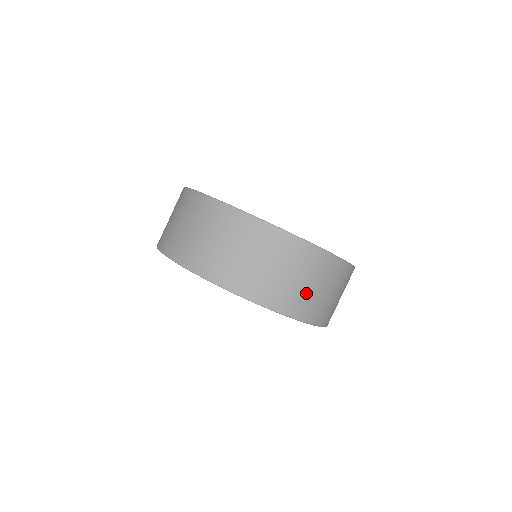
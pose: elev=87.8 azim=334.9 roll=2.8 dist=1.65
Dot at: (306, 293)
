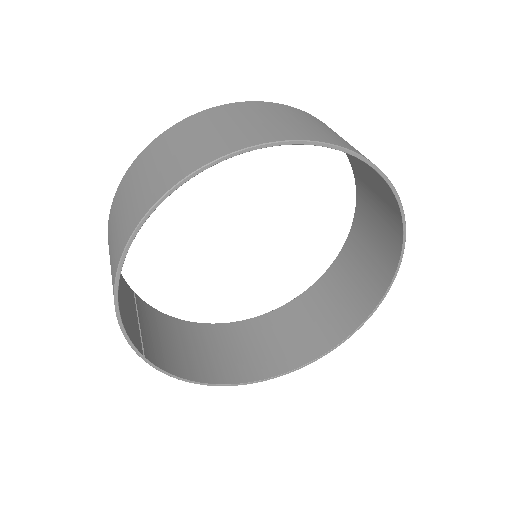
Dot at: (294, 125)
